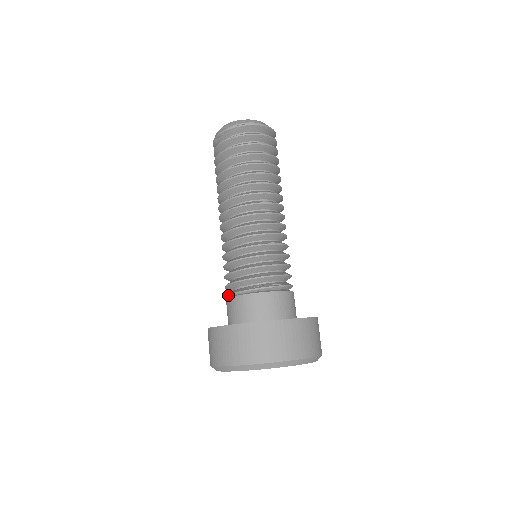
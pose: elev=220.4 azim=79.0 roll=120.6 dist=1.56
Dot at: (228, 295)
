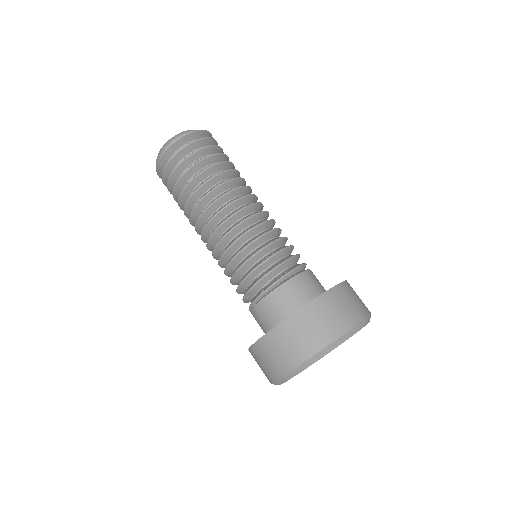
Dot at: occluded
